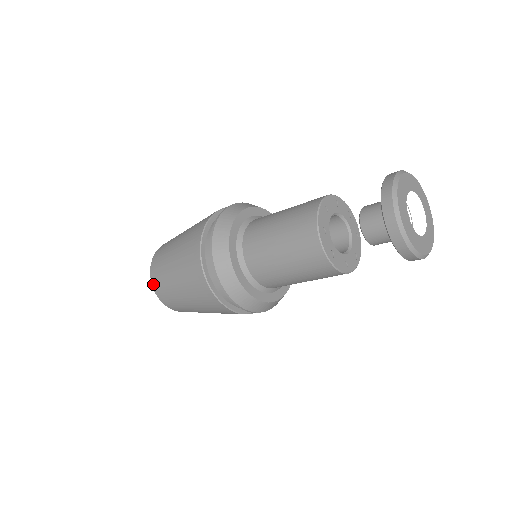
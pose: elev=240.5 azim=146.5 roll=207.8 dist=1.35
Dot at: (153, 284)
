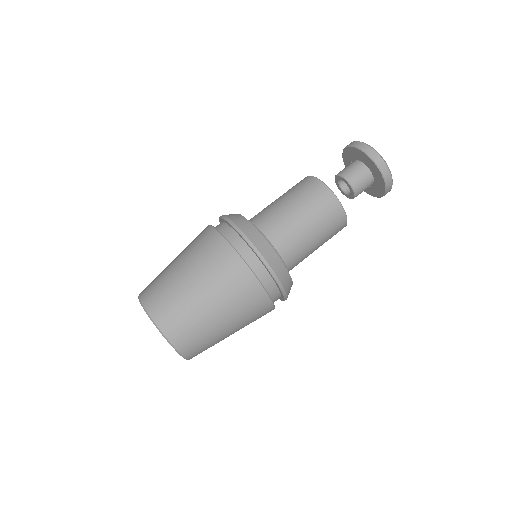
Dot at: (144, 301)
